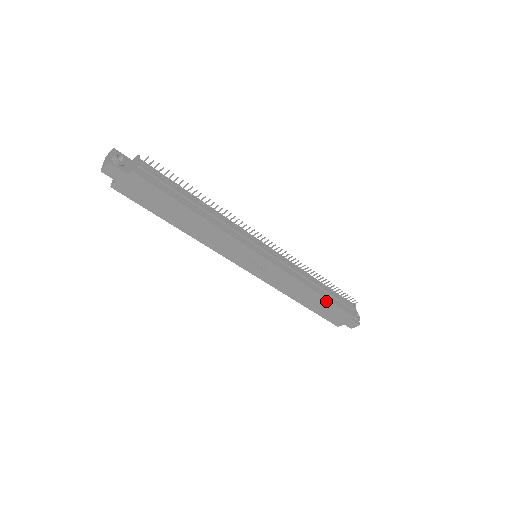
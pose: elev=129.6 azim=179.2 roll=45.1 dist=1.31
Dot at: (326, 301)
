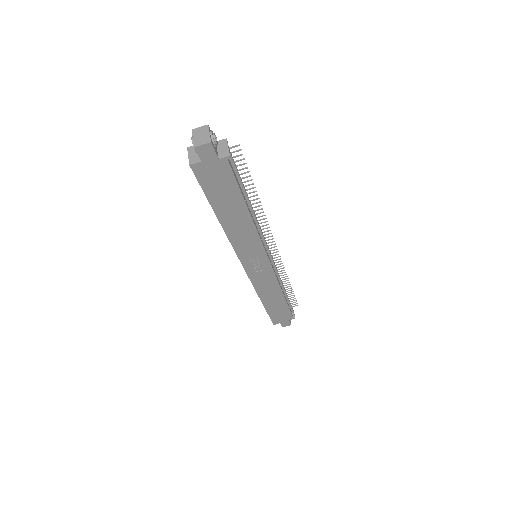
Dot at: (284, 303)
